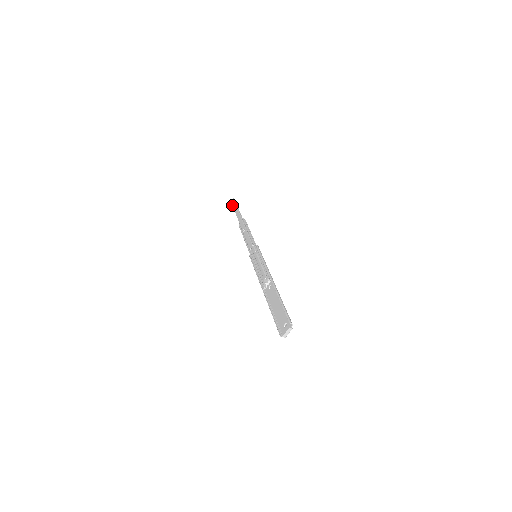
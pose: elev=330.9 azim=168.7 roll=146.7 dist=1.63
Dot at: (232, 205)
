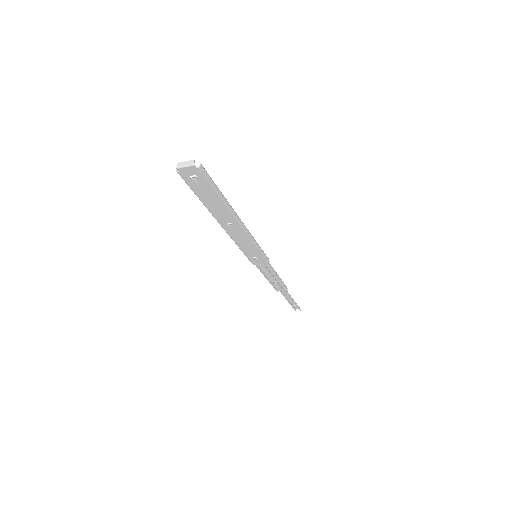
Dot at: (293, 305)
